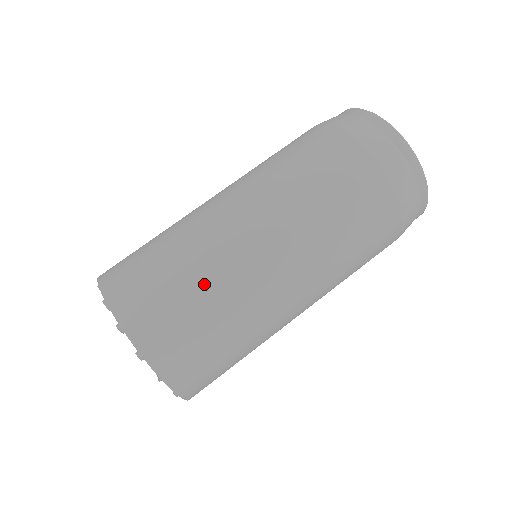
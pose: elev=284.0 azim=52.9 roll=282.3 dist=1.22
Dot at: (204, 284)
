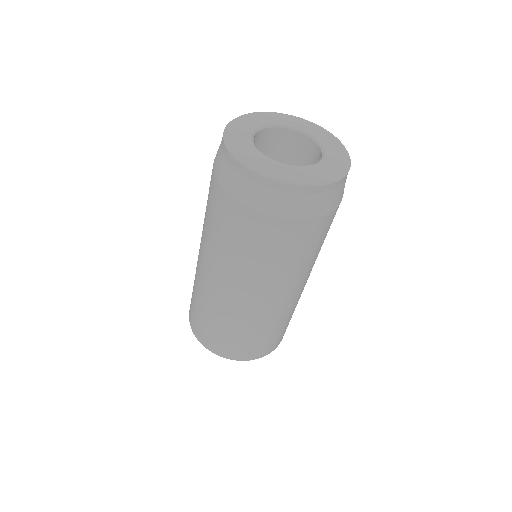
Dot at: (255, 330)
